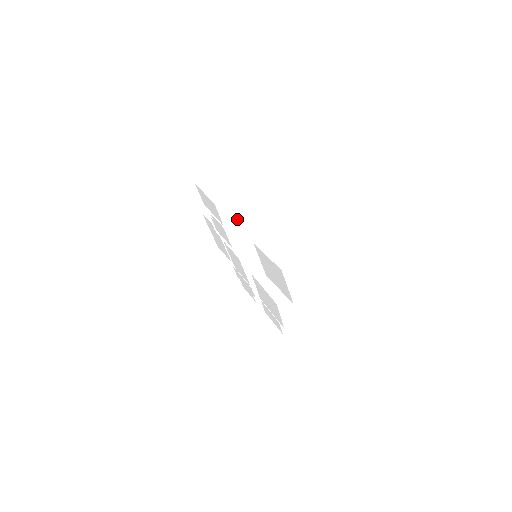
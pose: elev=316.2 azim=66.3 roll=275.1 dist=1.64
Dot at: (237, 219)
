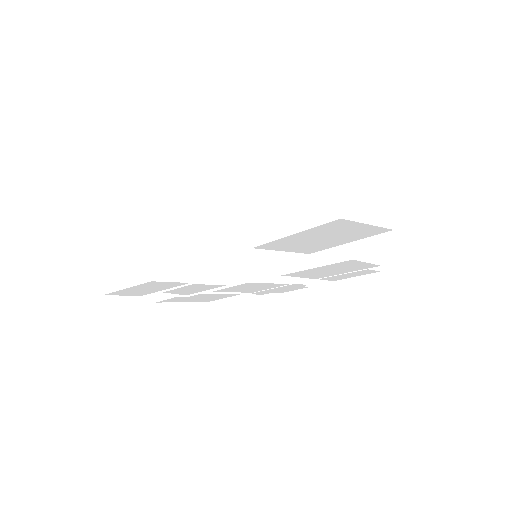
Dot at: (189, 257)
